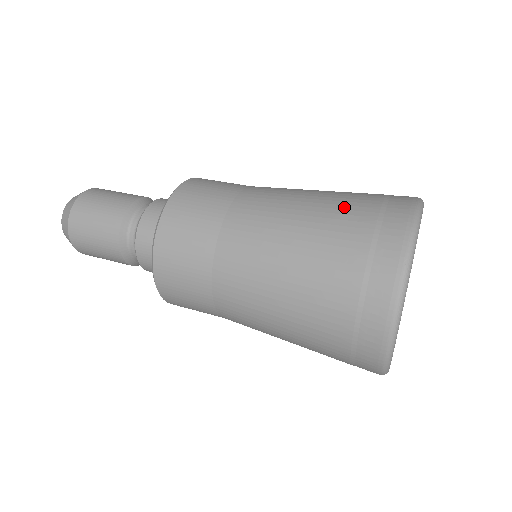
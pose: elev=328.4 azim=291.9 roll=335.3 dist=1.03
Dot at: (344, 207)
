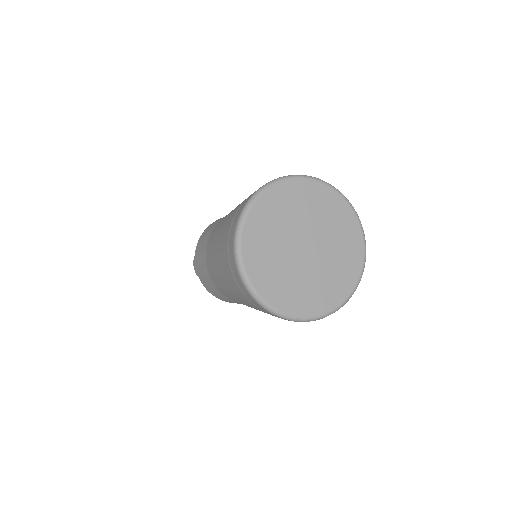
Dot at: occluded
